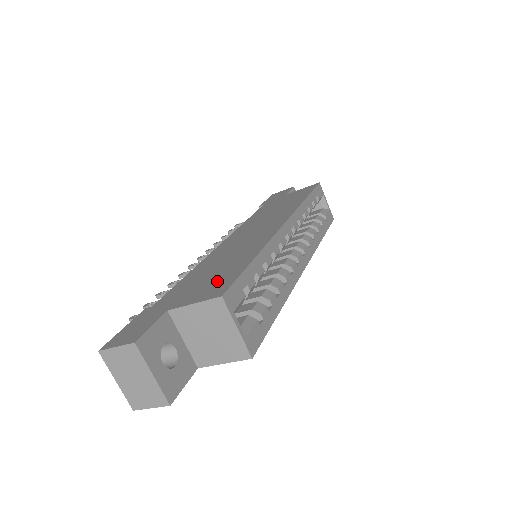
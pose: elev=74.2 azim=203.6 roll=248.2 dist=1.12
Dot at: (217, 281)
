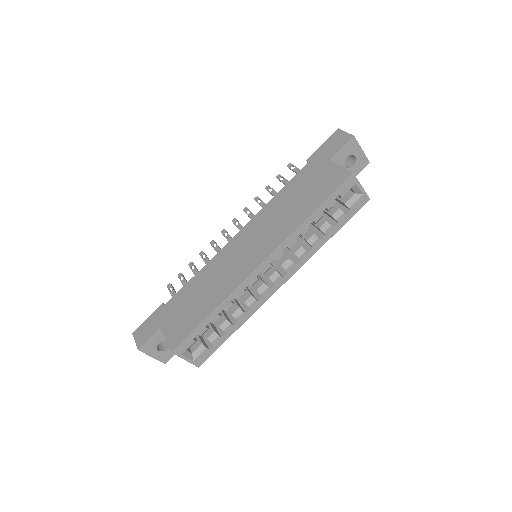
Dot at: (185, 323)
